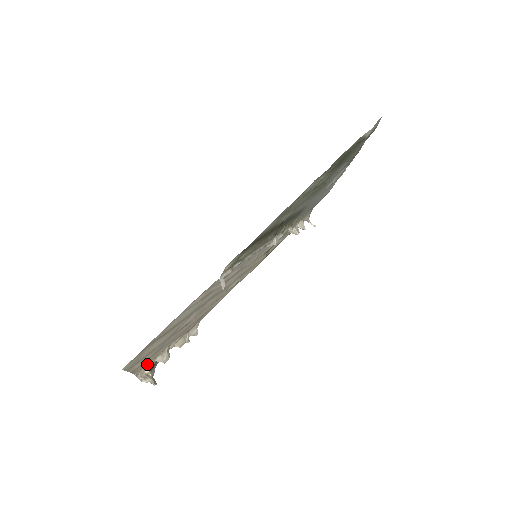
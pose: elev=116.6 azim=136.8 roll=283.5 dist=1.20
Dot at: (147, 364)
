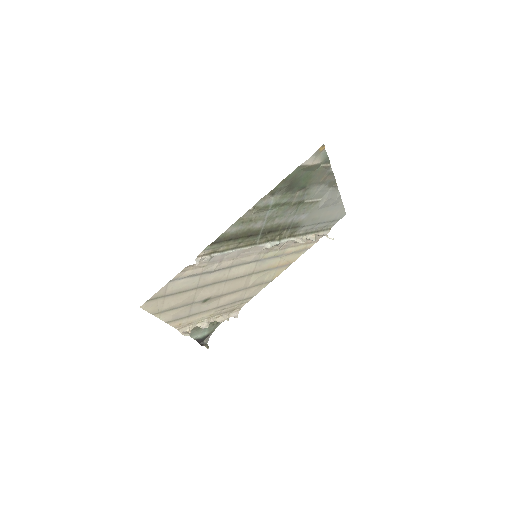
Dot at: (188, 326)
